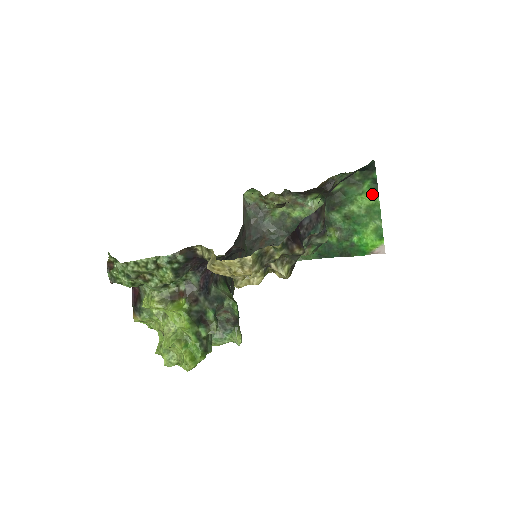
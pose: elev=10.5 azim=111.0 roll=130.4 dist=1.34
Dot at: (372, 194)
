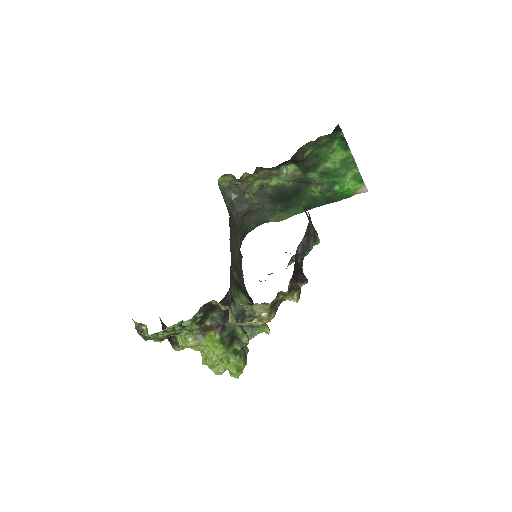
Dot at: (343, 150)
